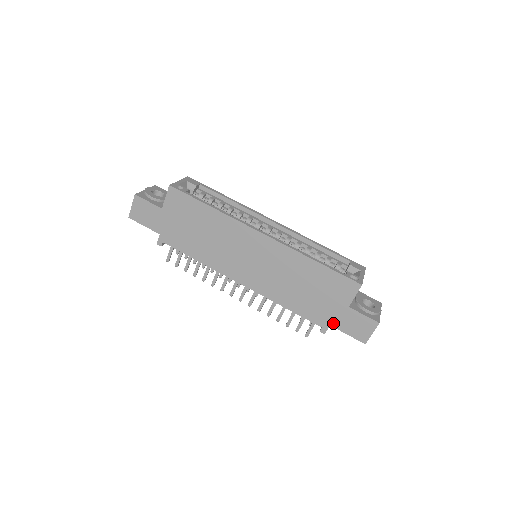
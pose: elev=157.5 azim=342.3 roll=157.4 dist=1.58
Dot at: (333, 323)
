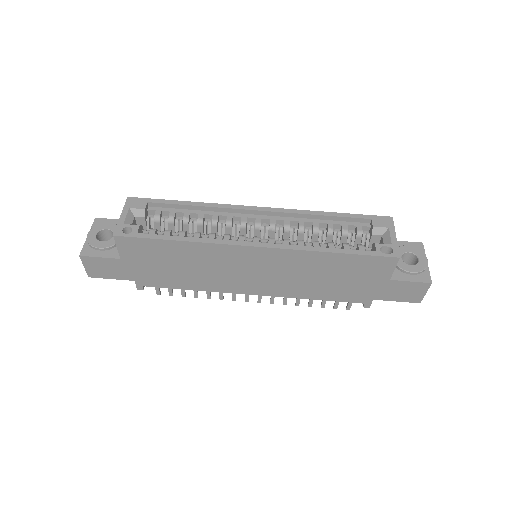
Dot at: (376, 297)
